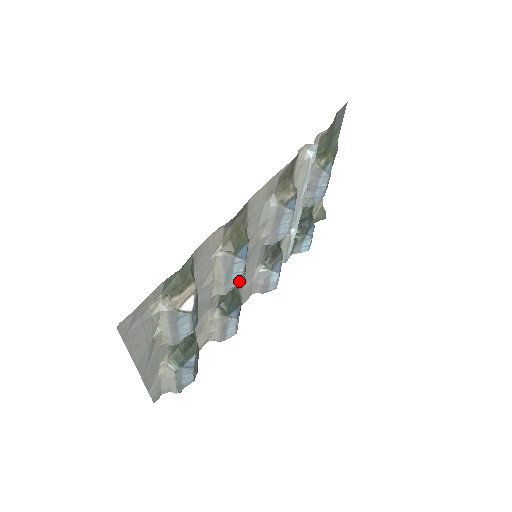
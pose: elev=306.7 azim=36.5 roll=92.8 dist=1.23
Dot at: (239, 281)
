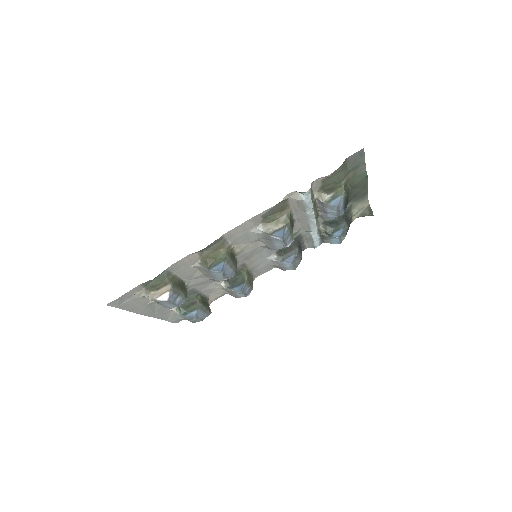
Dot at: (225, 279)
